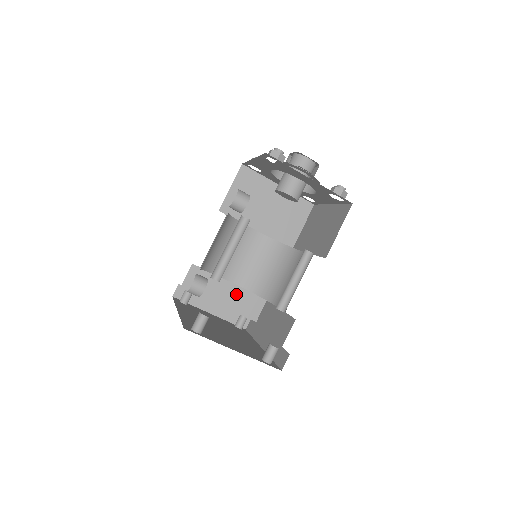
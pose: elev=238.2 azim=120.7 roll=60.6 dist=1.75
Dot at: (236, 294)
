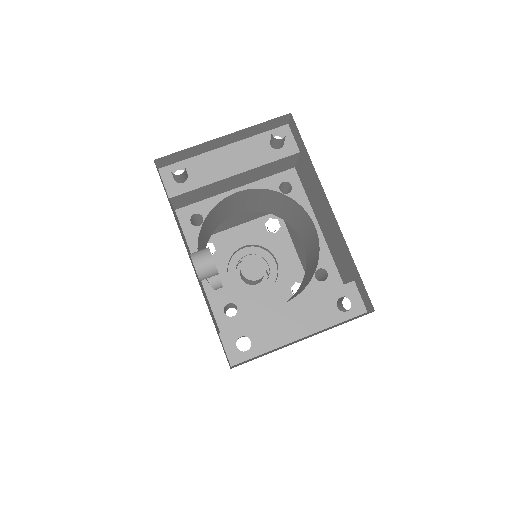
Dot at: occluded
